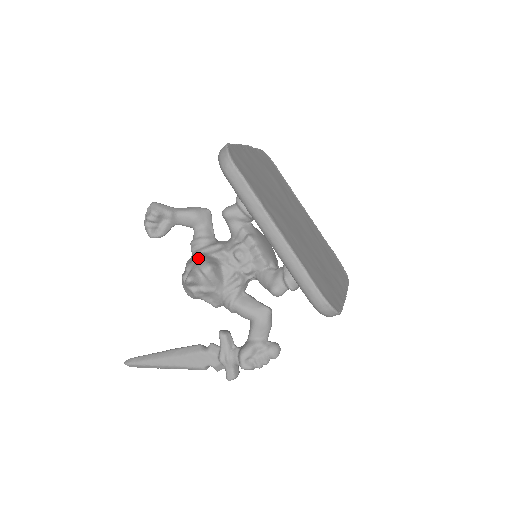
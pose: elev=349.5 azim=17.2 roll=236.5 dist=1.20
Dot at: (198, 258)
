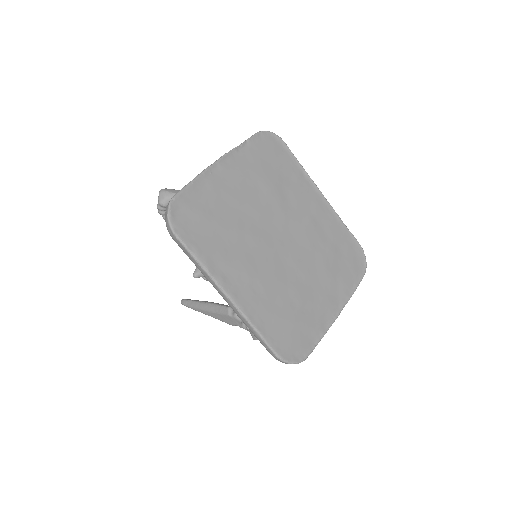
Dot at: occluded
